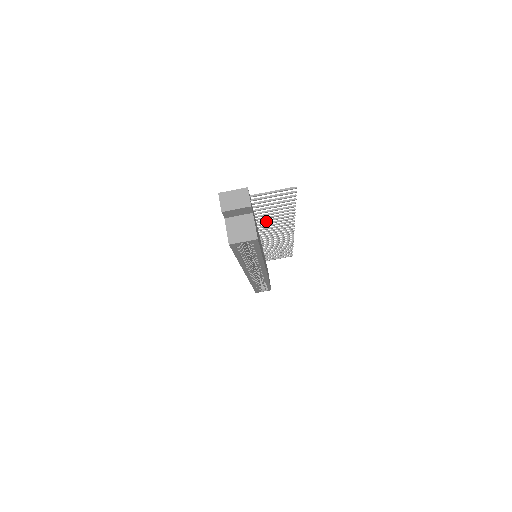
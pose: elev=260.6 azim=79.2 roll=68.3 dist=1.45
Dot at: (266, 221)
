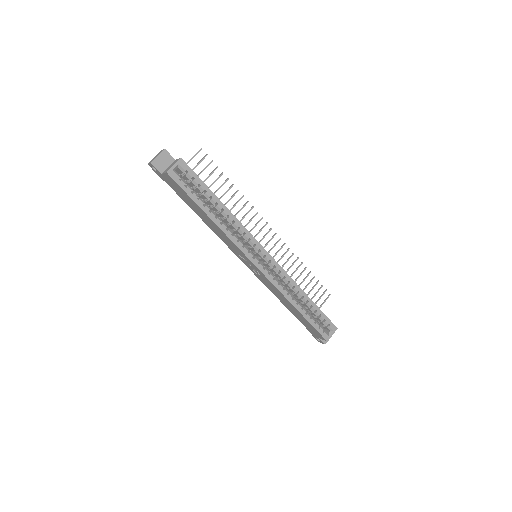
Dot at: occluded
